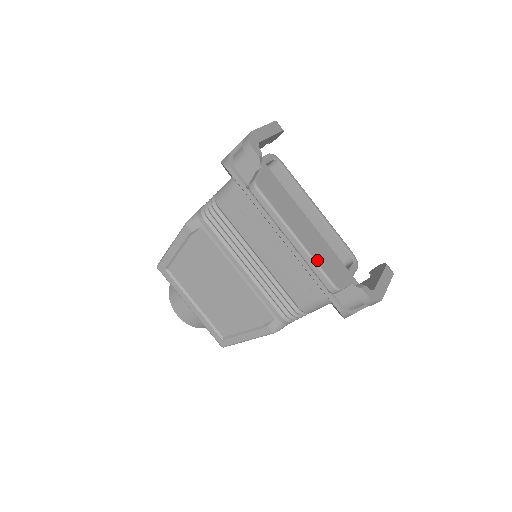
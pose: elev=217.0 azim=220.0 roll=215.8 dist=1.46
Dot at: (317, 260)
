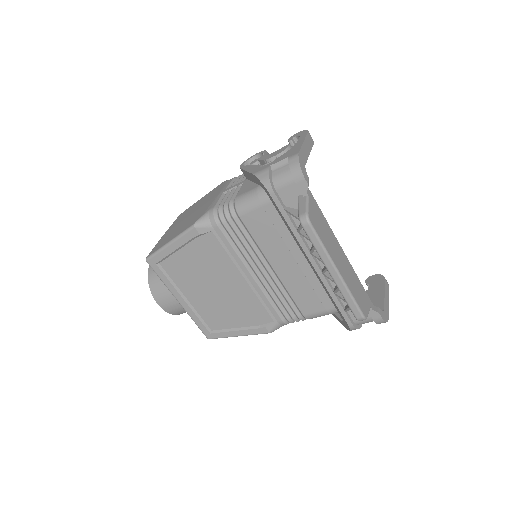
Dot at: (352, 292)
